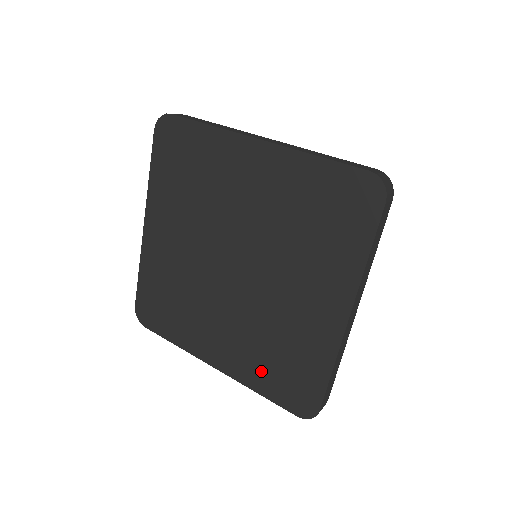
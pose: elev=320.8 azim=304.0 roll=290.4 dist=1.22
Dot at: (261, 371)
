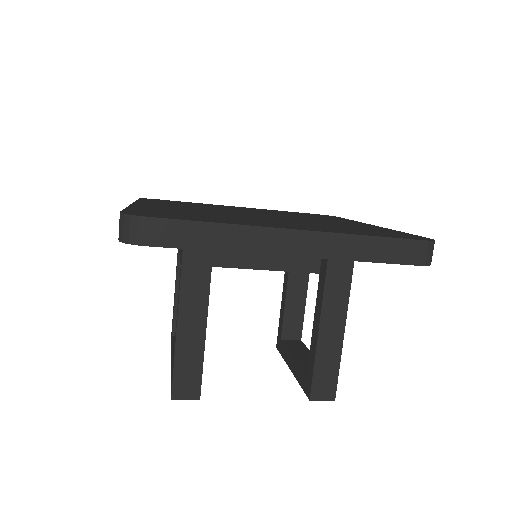
Dot at: (350, 231)
